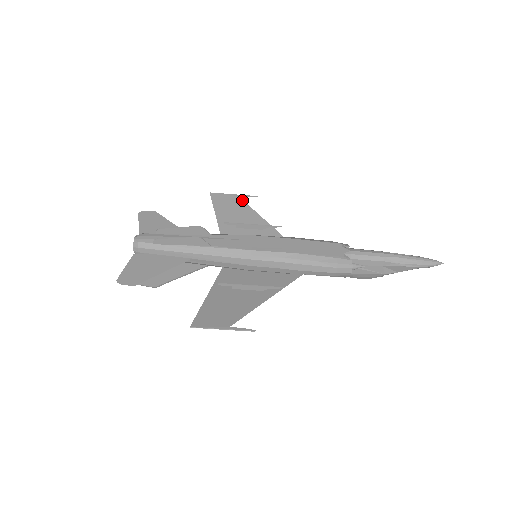
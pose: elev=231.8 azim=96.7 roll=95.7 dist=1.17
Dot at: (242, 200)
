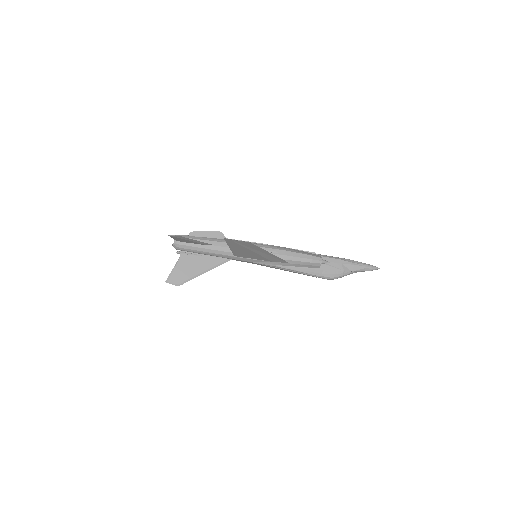
Dot at: occluded
